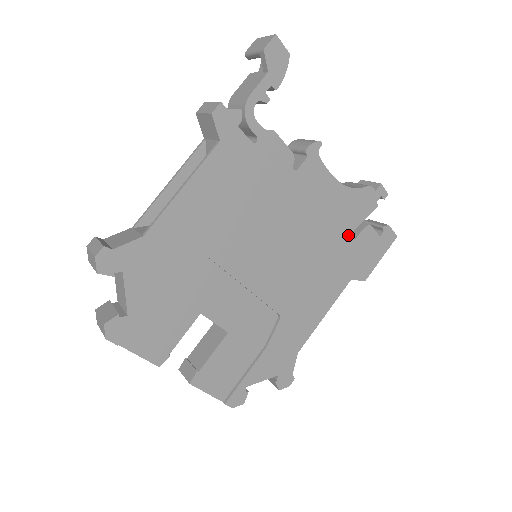
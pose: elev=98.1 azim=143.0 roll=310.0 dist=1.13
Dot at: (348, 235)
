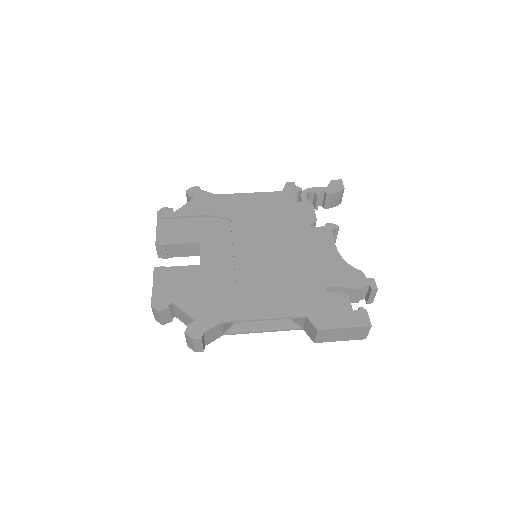
Dot at: (324, 285)
